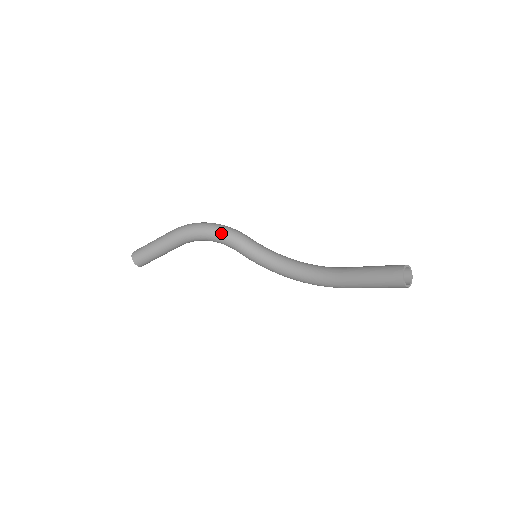
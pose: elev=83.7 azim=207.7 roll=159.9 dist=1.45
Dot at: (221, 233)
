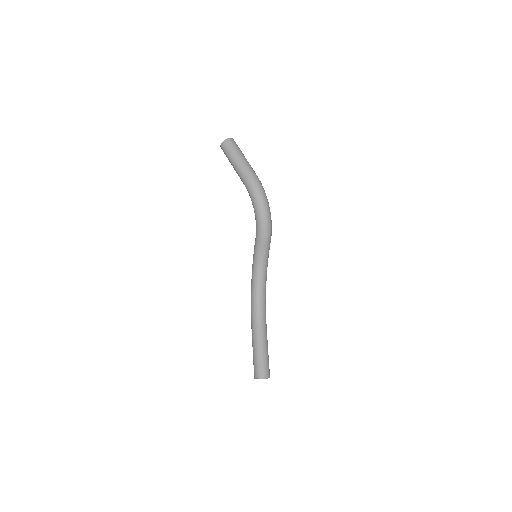
Dot at: (260, 224)
